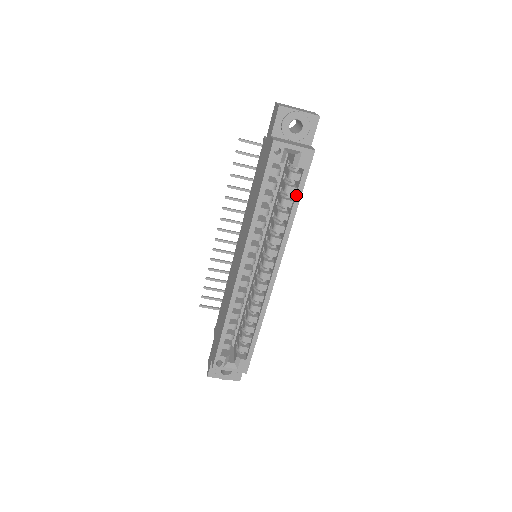
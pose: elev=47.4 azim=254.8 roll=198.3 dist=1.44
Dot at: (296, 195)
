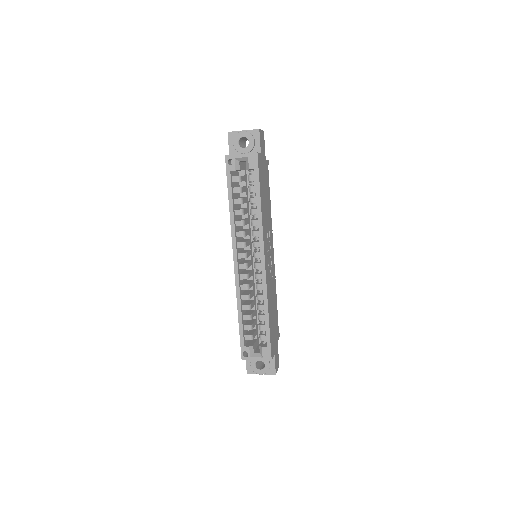
Dot at: (256, 191)
